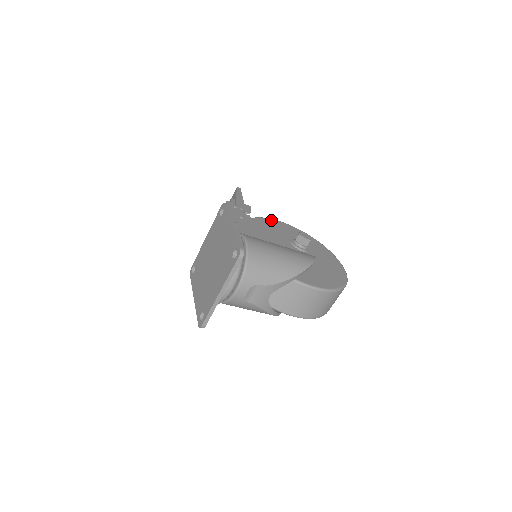
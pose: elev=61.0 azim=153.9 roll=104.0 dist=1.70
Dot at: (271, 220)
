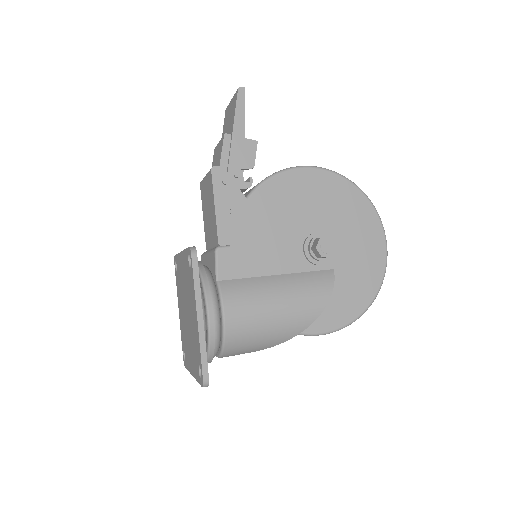
Dot at: (287, 176)
